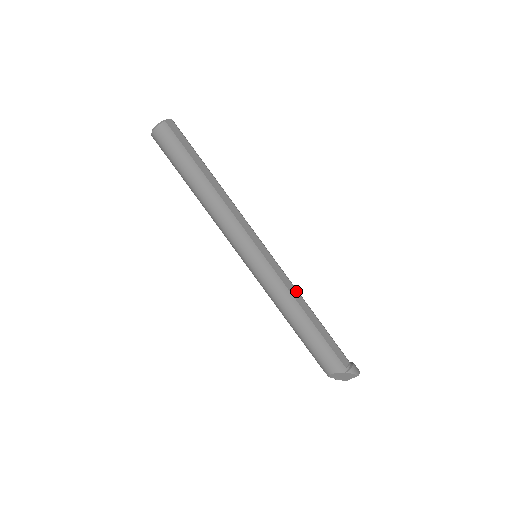
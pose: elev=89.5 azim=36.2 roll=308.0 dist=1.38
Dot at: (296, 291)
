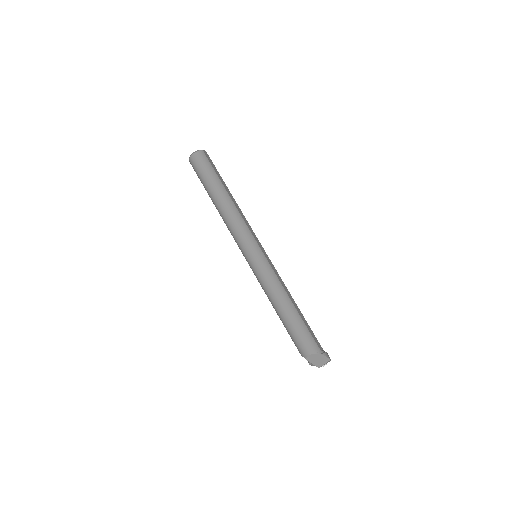
Dot at: (285, 286)
